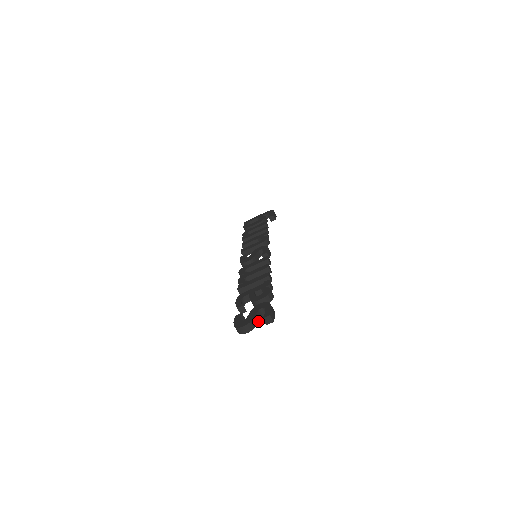
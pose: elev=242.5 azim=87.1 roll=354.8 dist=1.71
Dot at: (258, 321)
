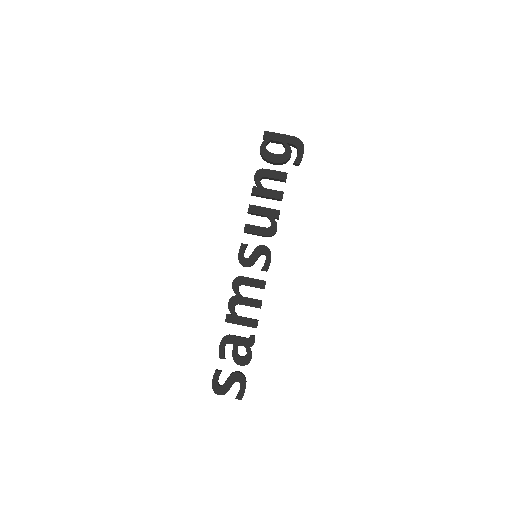
Dot at: occluded
